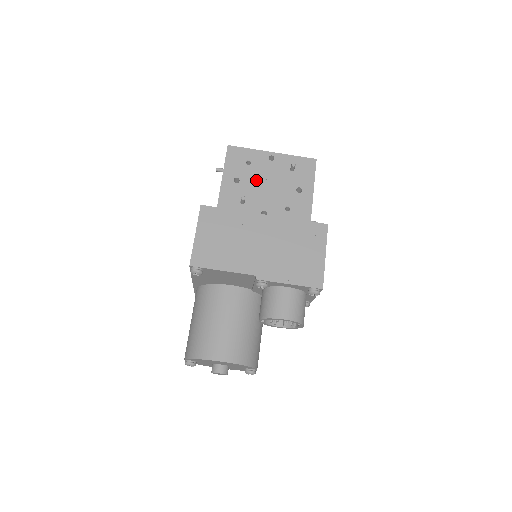
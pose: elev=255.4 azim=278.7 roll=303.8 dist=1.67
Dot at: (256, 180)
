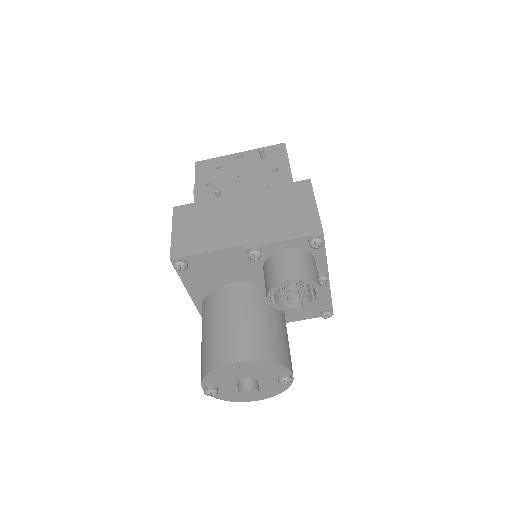
Dot at: (229, 177)
